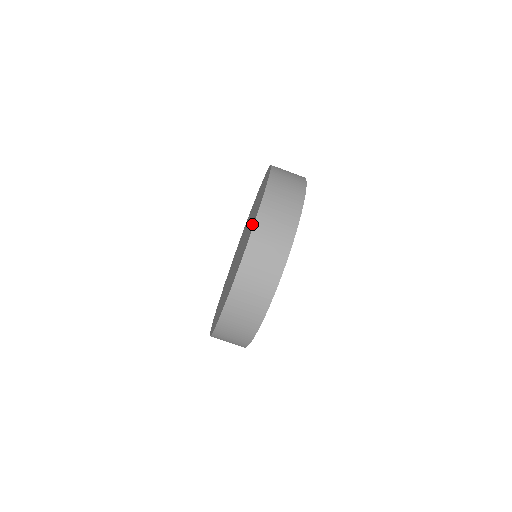
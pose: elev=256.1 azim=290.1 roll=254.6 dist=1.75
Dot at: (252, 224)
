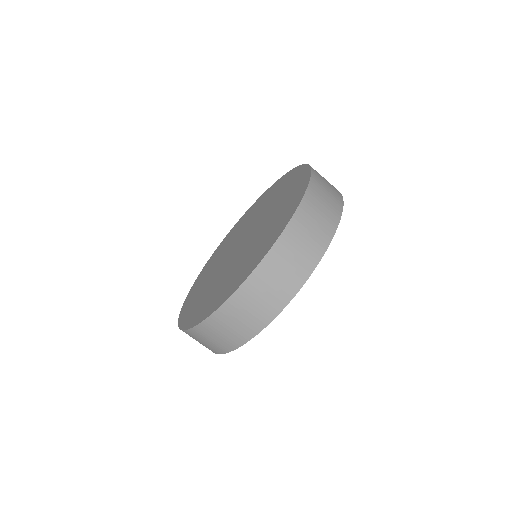
Dot at: (295, 182)
